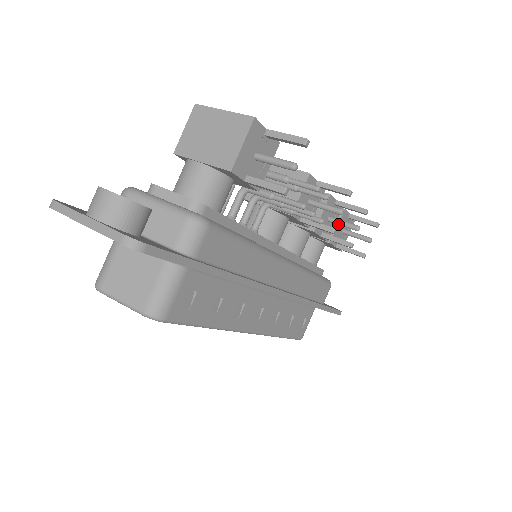
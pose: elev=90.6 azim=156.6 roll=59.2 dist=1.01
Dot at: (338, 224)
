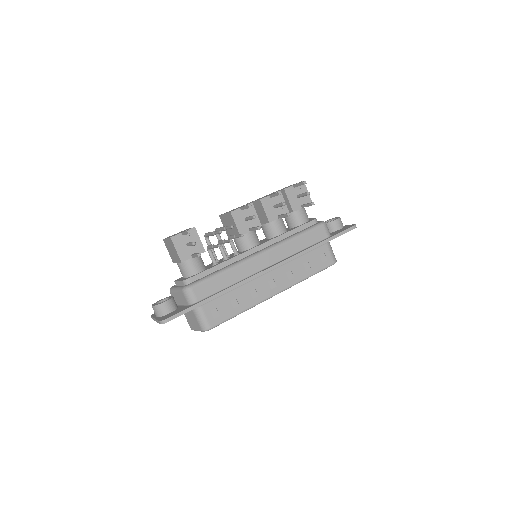
Dot at: occluded
